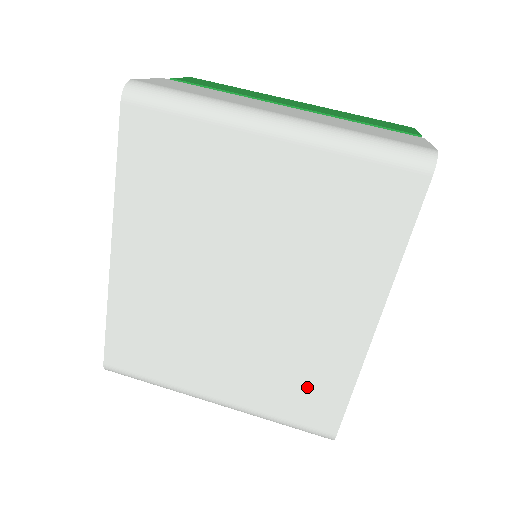
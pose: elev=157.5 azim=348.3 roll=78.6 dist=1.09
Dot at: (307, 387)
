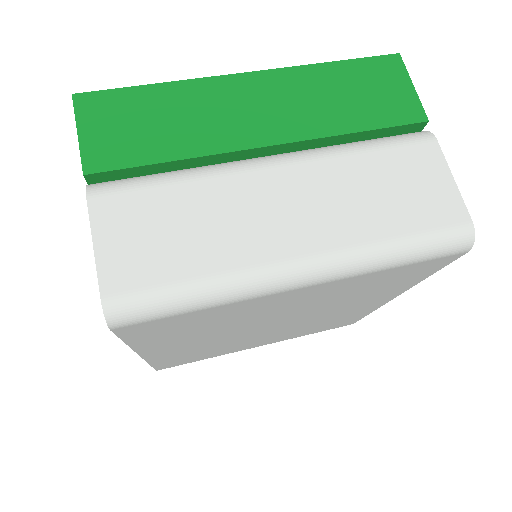
Dot at: (332, 324)
